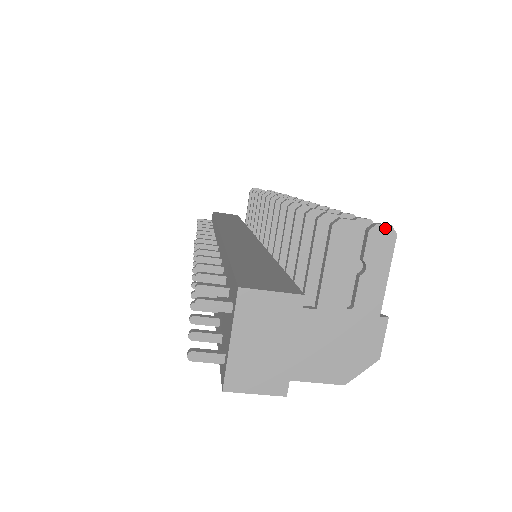
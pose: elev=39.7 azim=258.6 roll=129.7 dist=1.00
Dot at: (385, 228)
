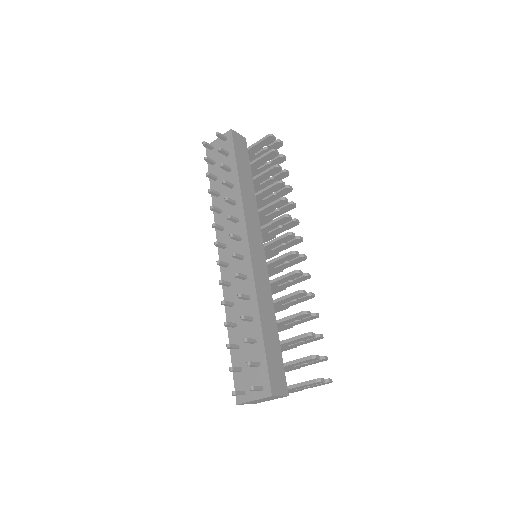
Dot at: (330, 382)
